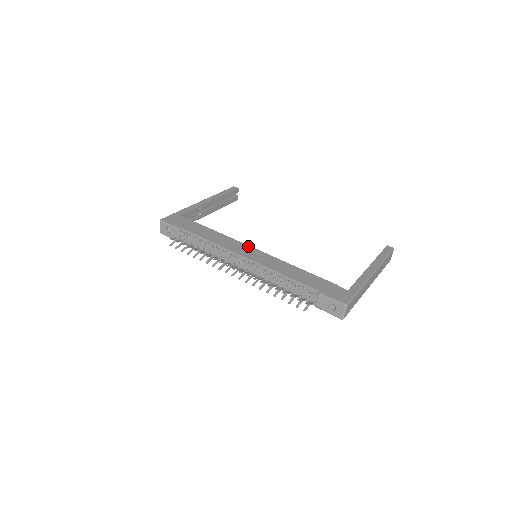
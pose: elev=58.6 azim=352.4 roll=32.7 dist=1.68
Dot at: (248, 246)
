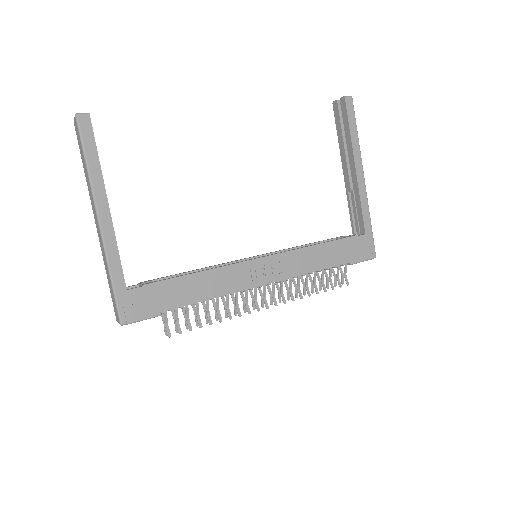
Dot at: (251, 262)
